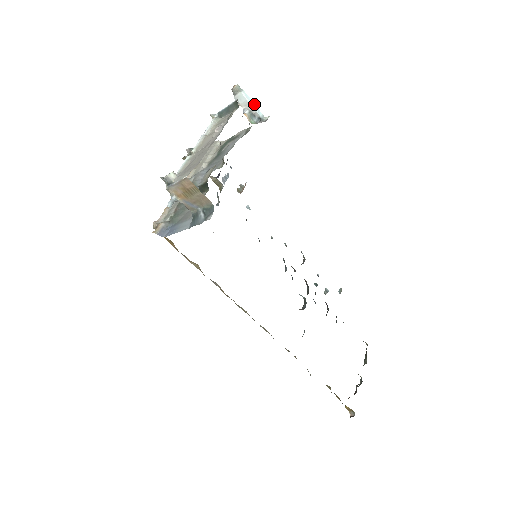
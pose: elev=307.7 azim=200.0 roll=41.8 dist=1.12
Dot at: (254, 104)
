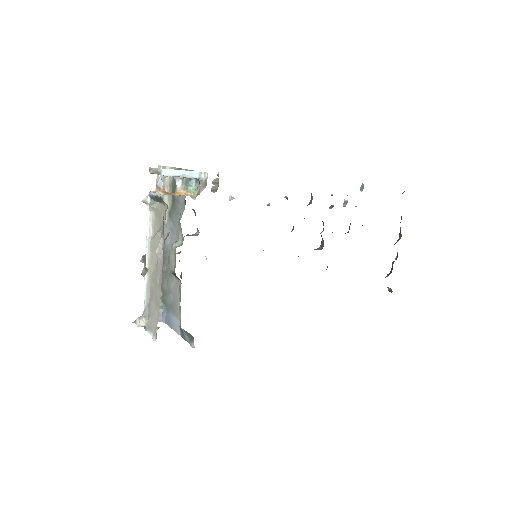
Dot at: (183, 172)
